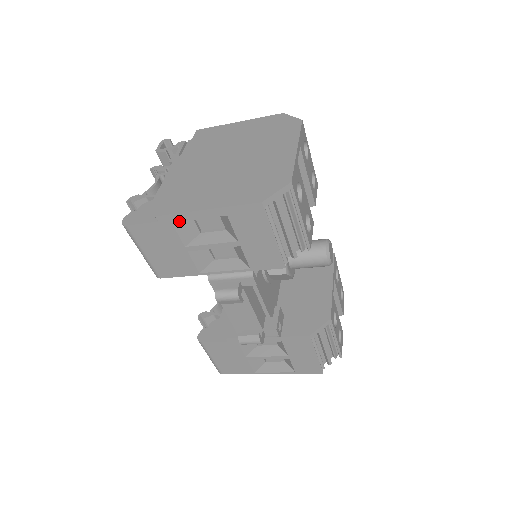
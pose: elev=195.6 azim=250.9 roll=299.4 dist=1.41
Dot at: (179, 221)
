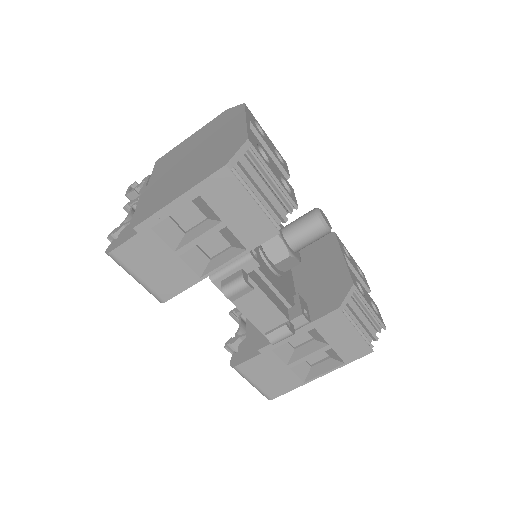
Dot at: (157, 223)
